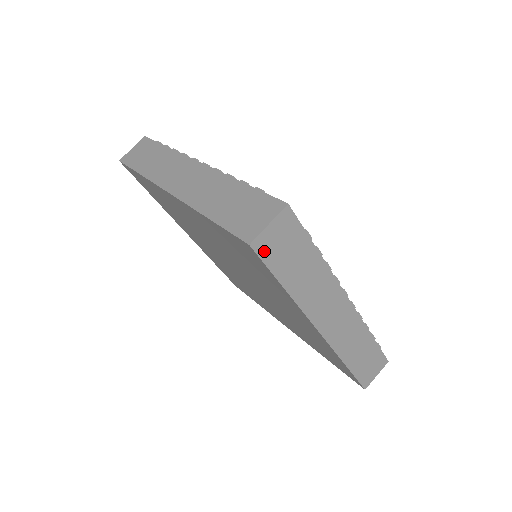
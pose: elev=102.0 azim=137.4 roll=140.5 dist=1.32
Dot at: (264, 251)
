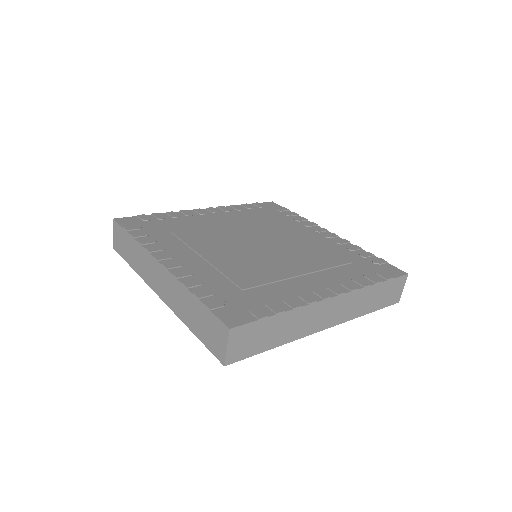
Dot at: (238, 356)
